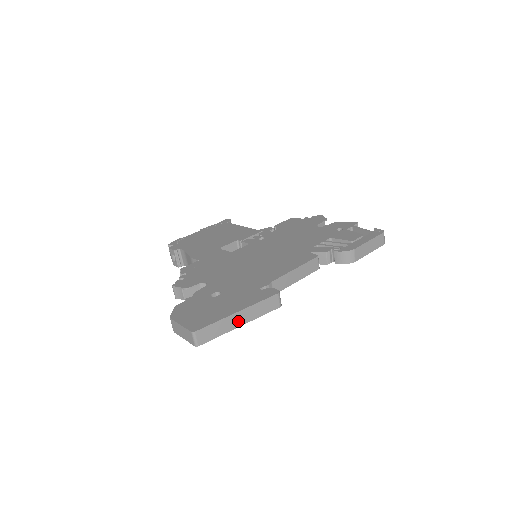
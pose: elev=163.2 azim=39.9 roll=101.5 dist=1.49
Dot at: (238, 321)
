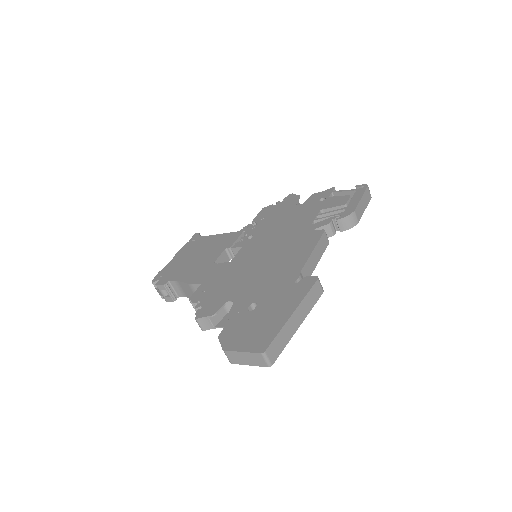
Dot at: (296, 323)
